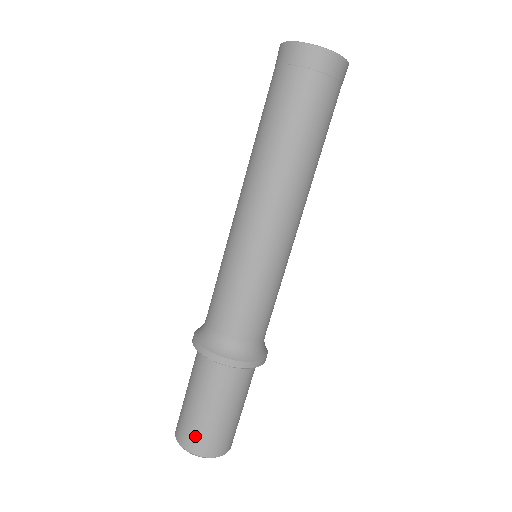
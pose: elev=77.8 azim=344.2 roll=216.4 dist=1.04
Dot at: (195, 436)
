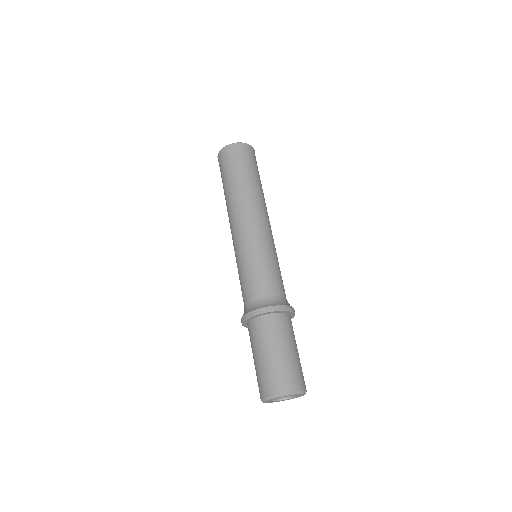
Dot at: (282, 377)
